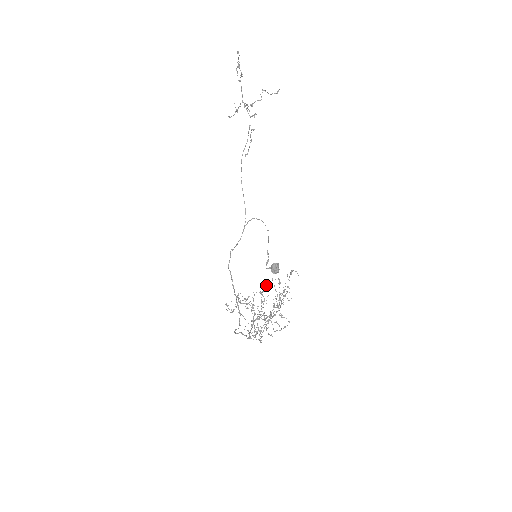
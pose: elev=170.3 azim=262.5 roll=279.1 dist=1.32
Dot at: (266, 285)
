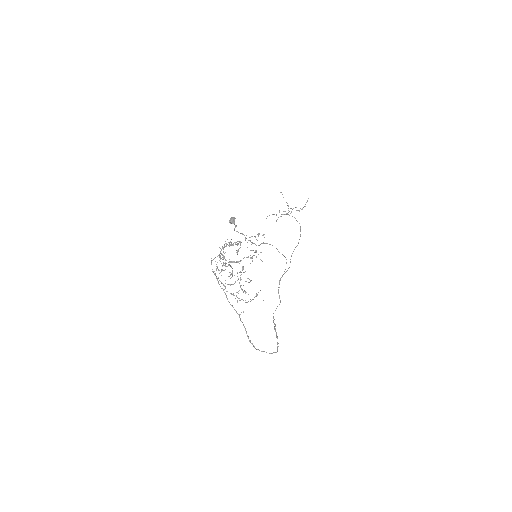
Dot at: occluded
